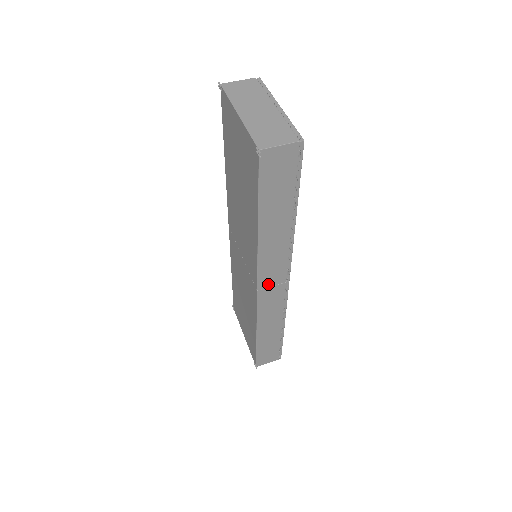
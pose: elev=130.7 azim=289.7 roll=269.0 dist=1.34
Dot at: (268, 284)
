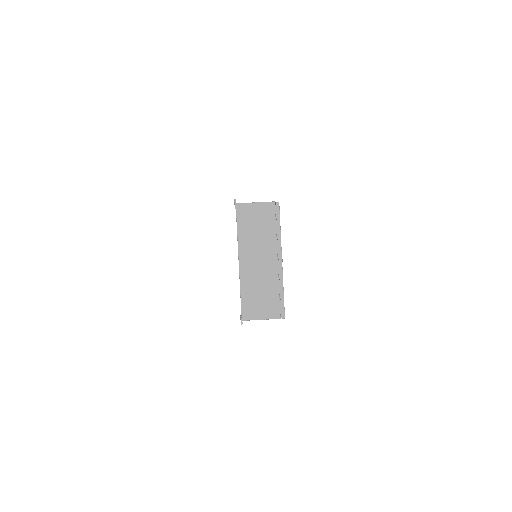
Dot at: occluded
